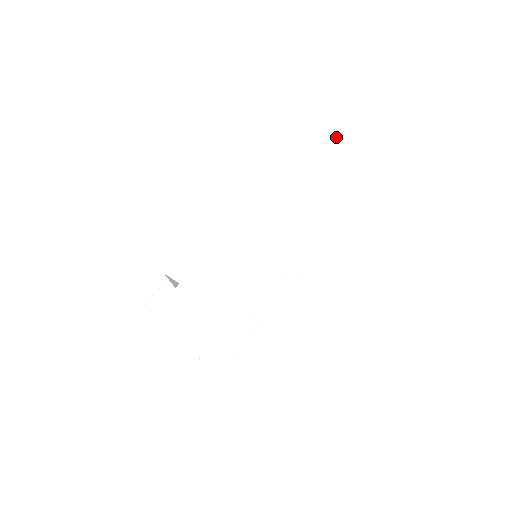
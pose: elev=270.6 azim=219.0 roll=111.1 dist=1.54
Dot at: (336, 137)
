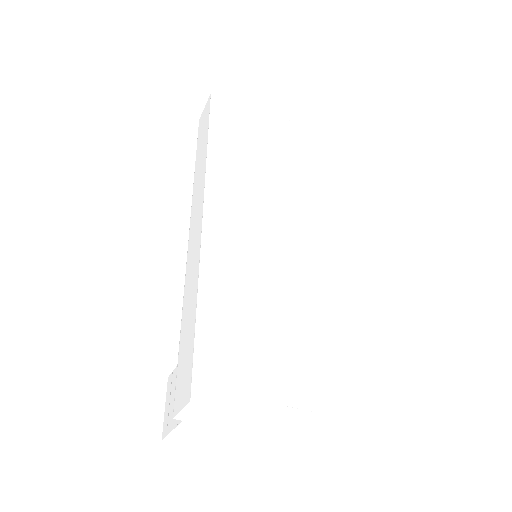
Dot at: (226, 99)
